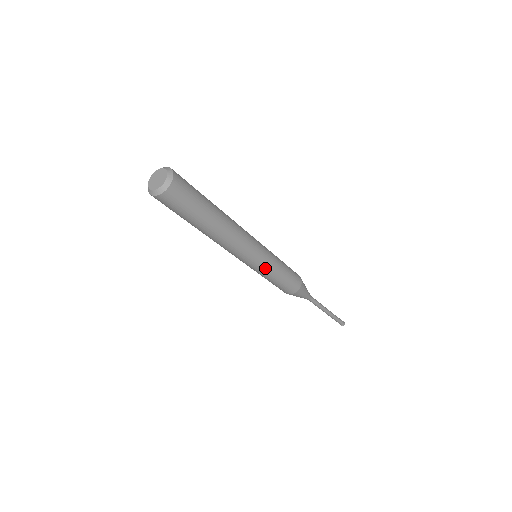
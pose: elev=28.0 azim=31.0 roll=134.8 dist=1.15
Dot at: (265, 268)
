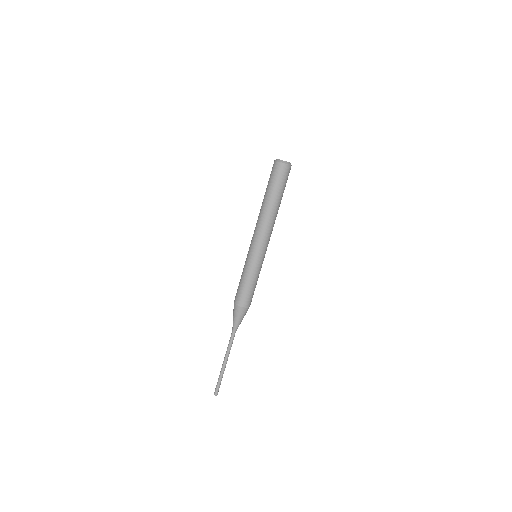
Dot at: occluded
